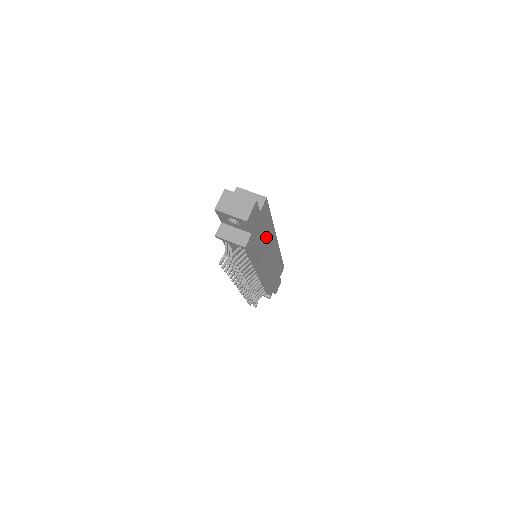
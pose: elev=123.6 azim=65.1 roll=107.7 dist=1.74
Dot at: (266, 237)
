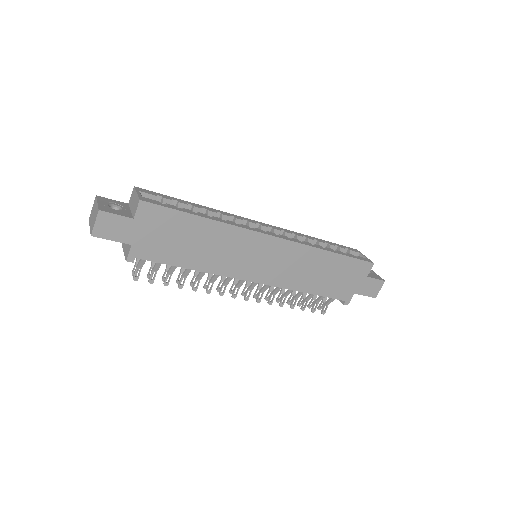
Dot at: (209, 240)
